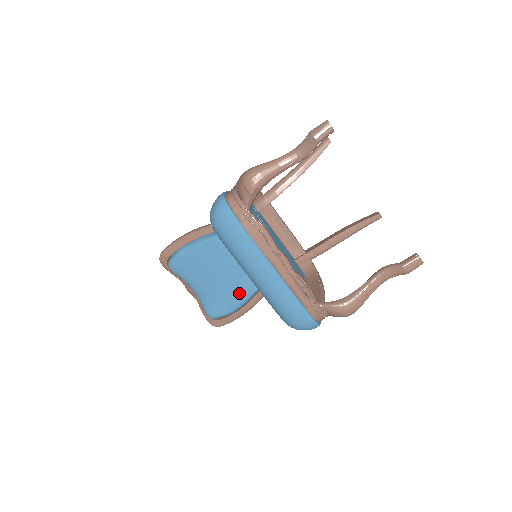
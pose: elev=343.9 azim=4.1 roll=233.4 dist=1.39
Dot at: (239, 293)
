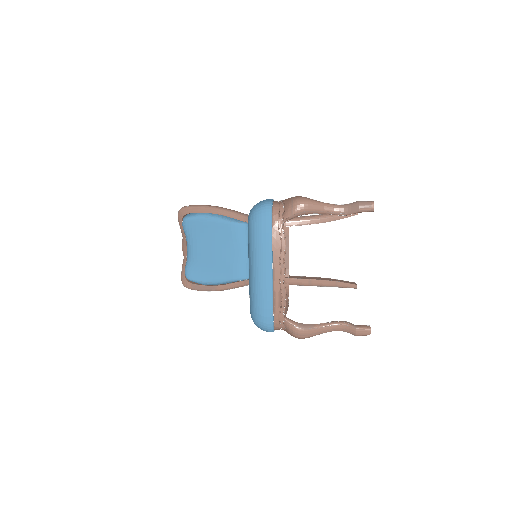
Dot at: (222, 274)
